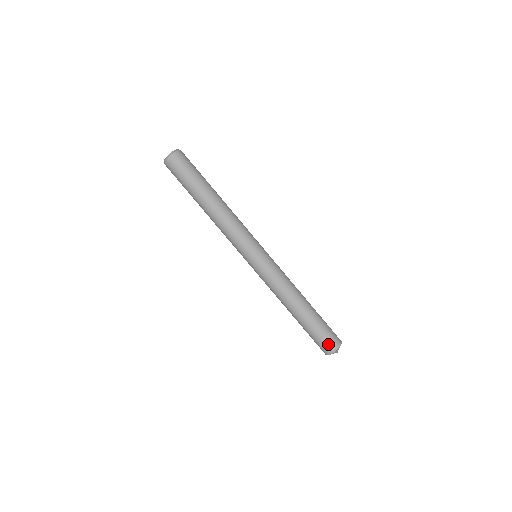
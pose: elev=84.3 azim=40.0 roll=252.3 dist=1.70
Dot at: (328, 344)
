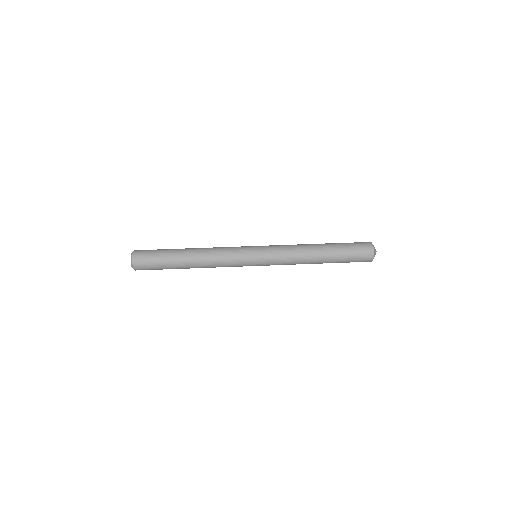
Dot at: (362, 243)
